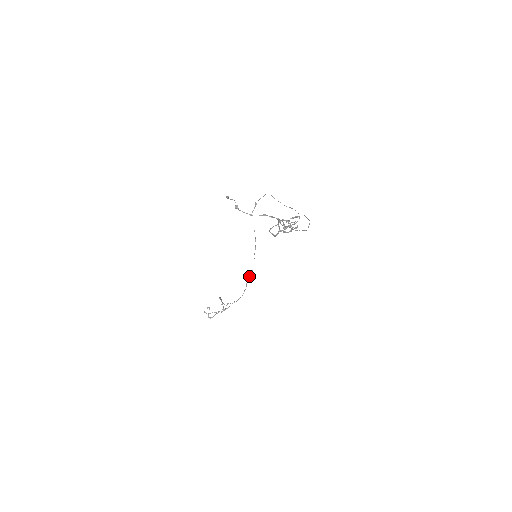
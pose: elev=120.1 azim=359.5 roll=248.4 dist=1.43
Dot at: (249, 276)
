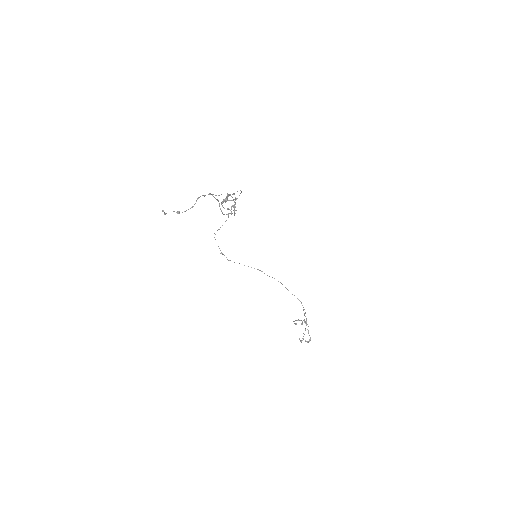
Dot at: occluded
